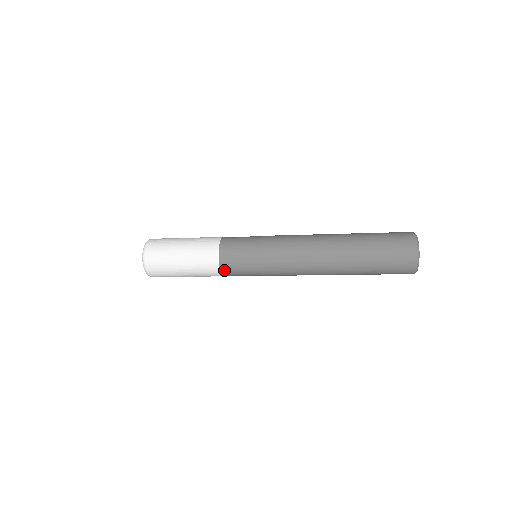
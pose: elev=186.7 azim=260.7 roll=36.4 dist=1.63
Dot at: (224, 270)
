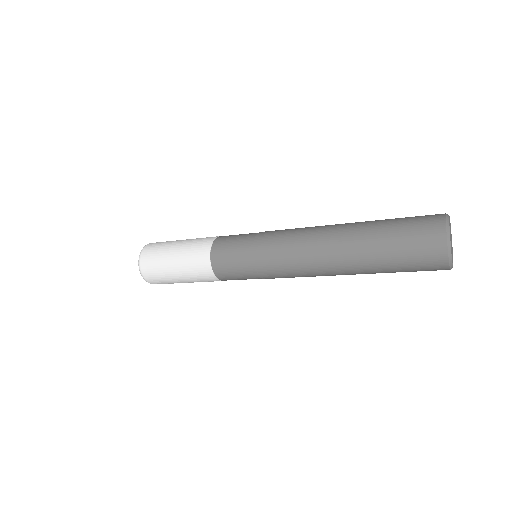
Dot at: (223, 279)
